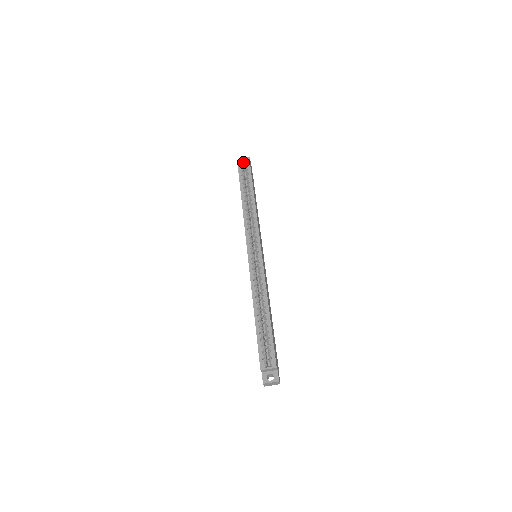
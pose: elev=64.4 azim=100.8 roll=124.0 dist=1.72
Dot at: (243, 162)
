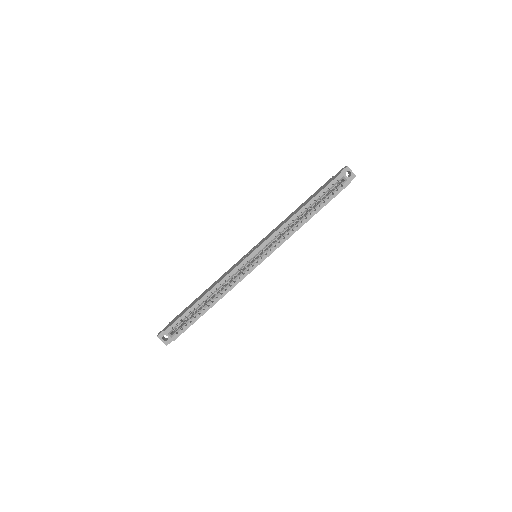
Dot at: (345, 178)
